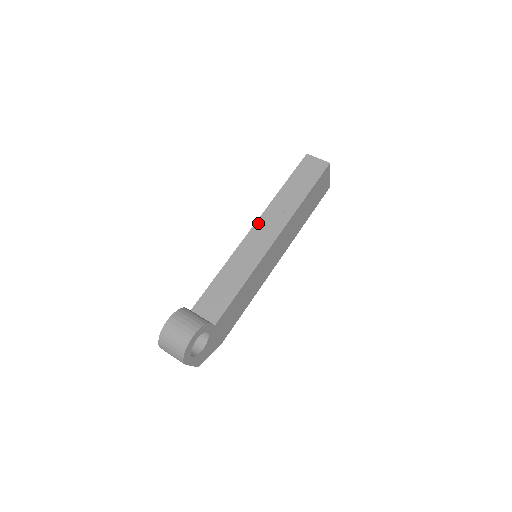
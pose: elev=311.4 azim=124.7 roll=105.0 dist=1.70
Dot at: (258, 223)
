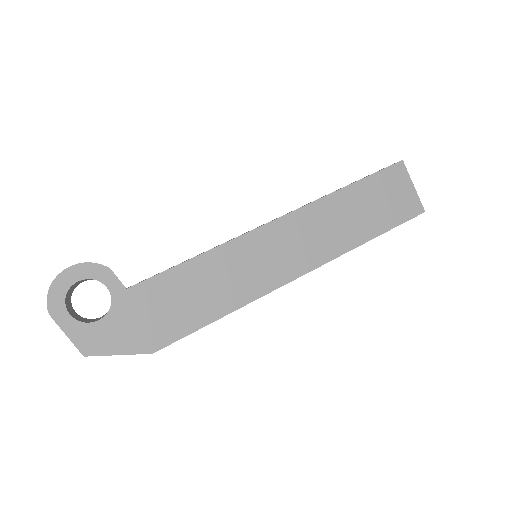
Dot at: occluded
